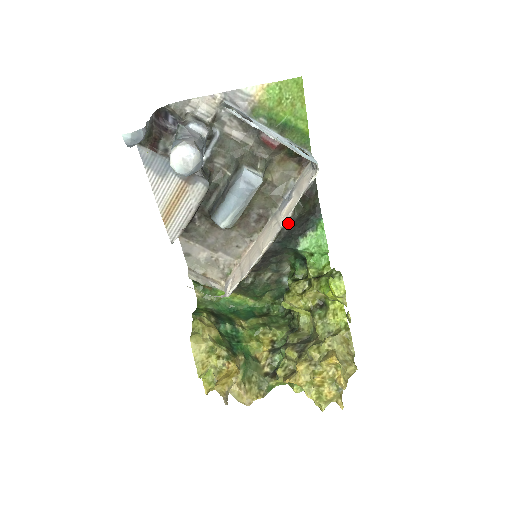
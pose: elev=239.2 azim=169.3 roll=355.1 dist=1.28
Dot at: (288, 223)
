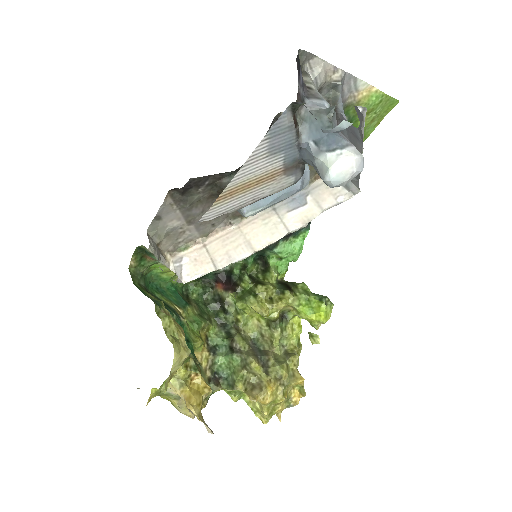
Dot at: occluded
